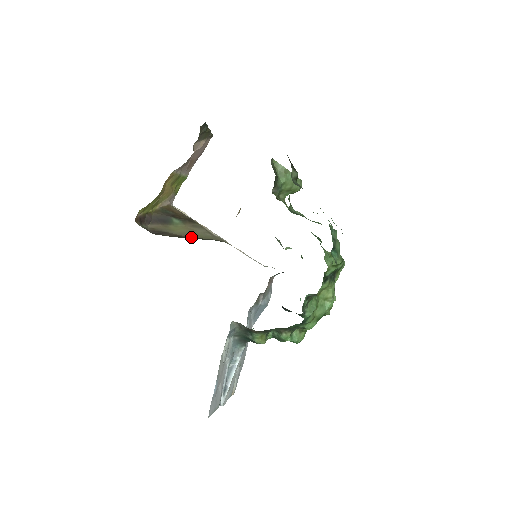
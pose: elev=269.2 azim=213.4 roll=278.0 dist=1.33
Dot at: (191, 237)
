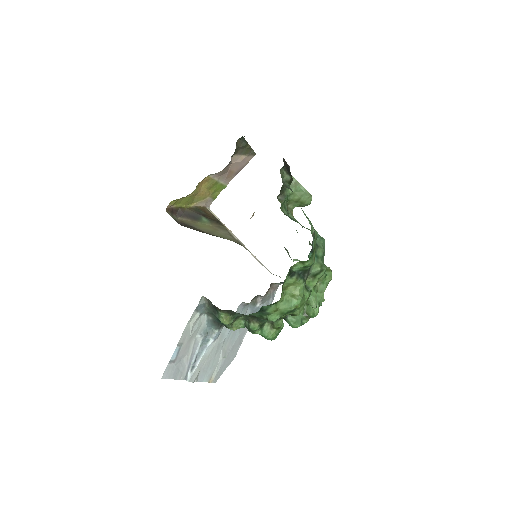
Dot at: (212, 234)
